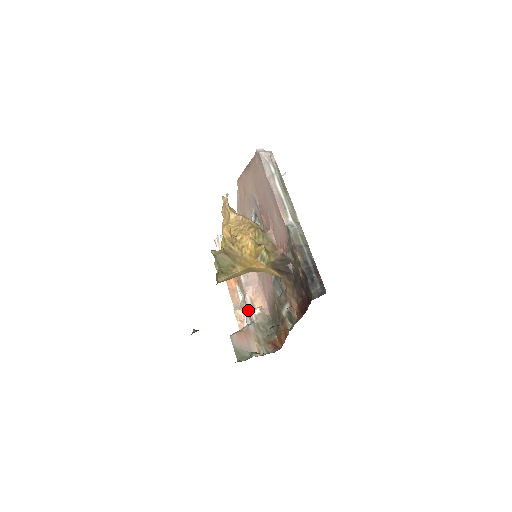
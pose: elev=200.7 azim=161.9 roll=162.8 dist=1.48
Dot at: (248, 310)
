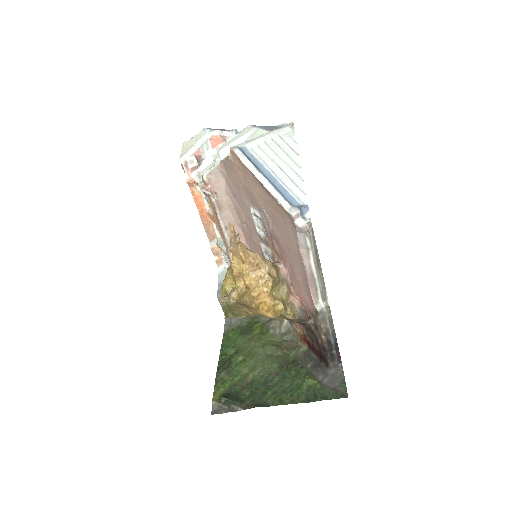
Dot at: occluded
